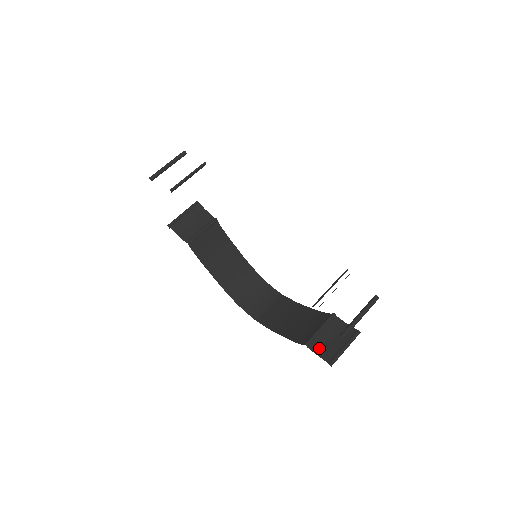
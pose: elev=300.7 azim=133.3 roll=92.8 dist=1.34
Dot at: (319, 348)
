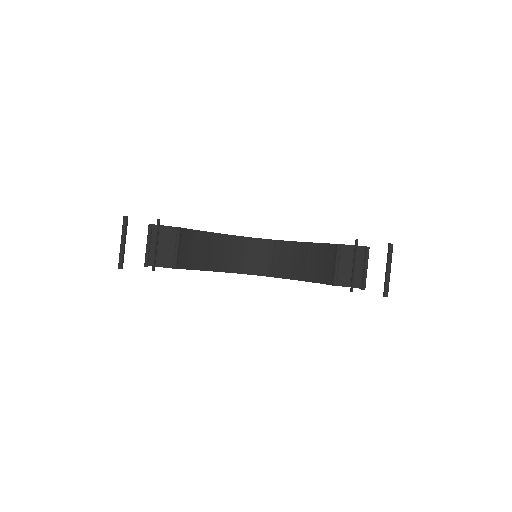
Dot at: (346, 280)
